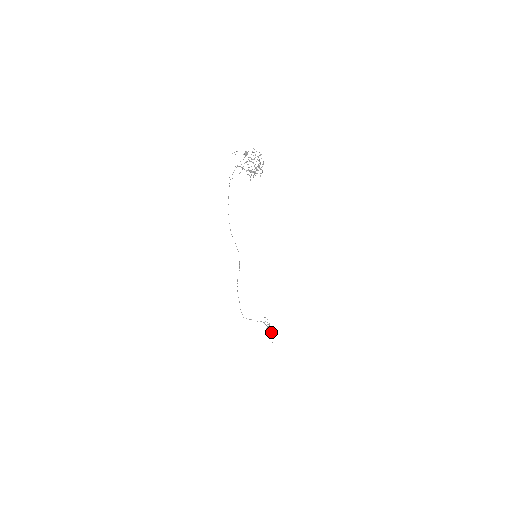
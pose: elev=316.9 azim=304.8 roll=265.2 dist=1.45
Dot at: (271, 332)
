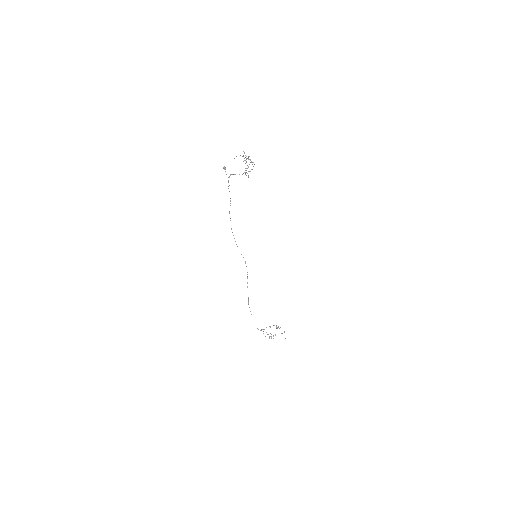
Dot at: occluded
